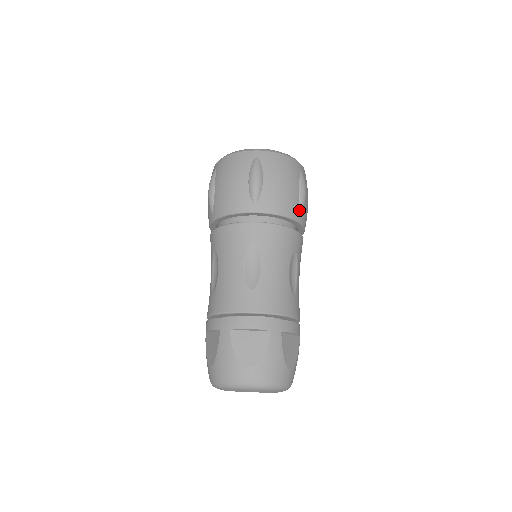
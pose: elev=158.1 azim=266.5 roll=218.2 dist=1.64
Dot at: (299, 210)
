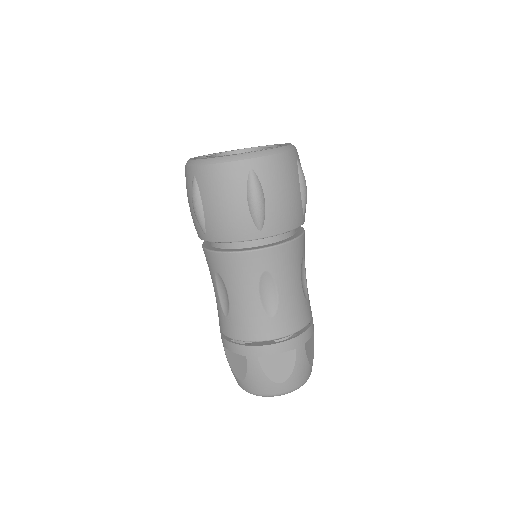
Dot at: (302, 212)
